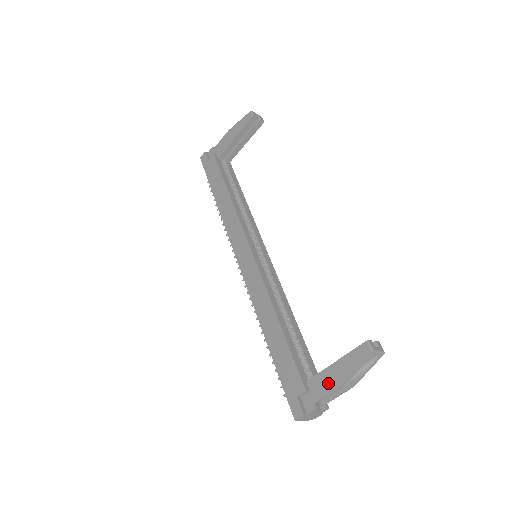
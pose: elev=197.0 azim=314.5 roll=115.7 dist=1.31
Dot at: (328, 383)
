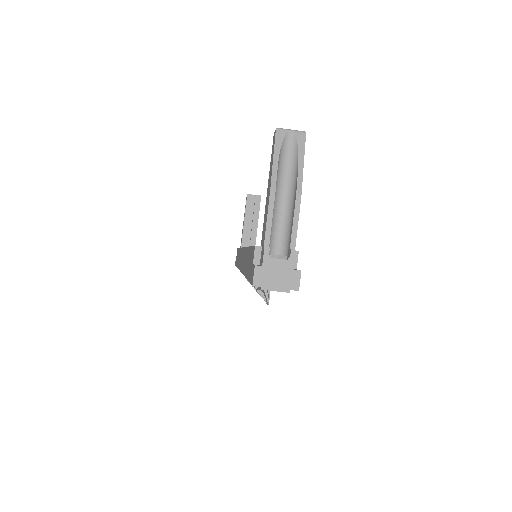
Dot at: (266, 211)
